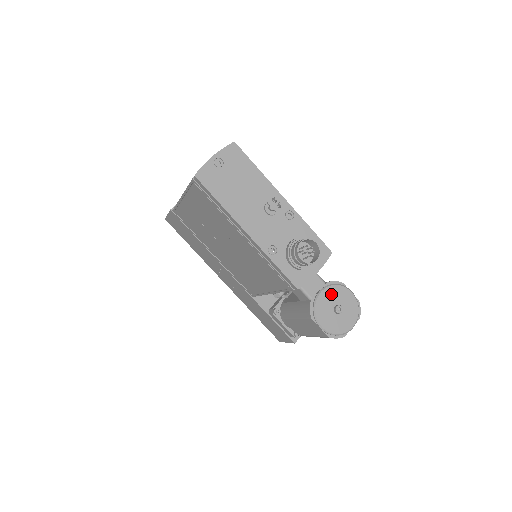
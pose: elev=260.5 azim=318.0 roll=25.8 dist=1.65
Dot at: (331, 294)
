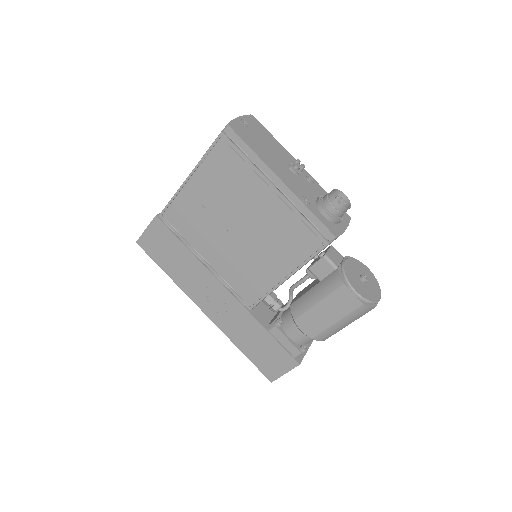
Dot at: (353, 265)
